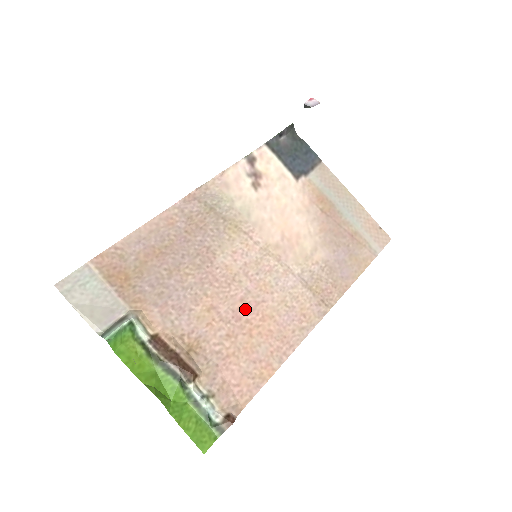
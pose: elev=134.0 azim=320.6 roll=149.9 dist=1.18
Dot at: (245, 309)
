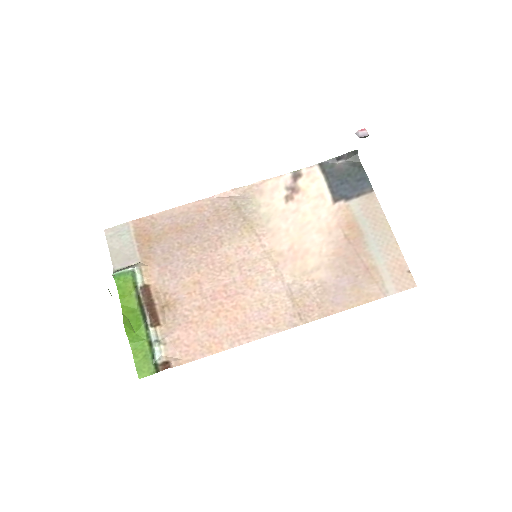
Dot at: (224, 294)
